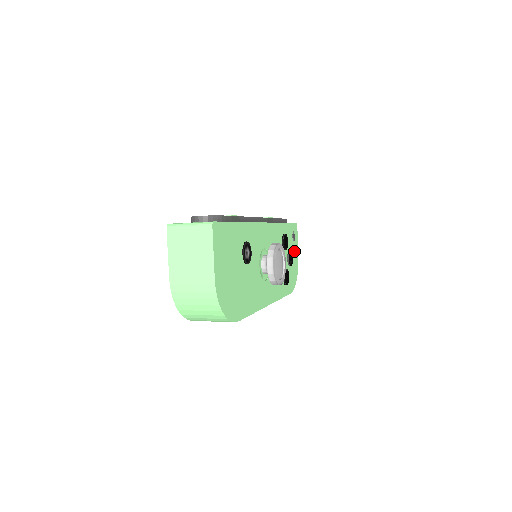
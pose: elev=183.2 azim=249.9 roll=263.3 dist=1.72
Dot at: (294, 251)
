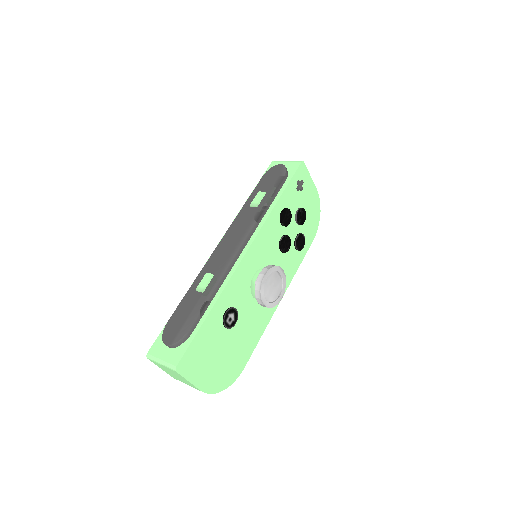
Dot at: (307, 195)
